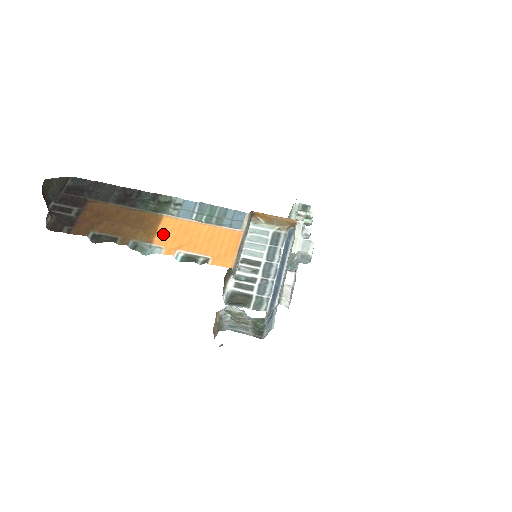
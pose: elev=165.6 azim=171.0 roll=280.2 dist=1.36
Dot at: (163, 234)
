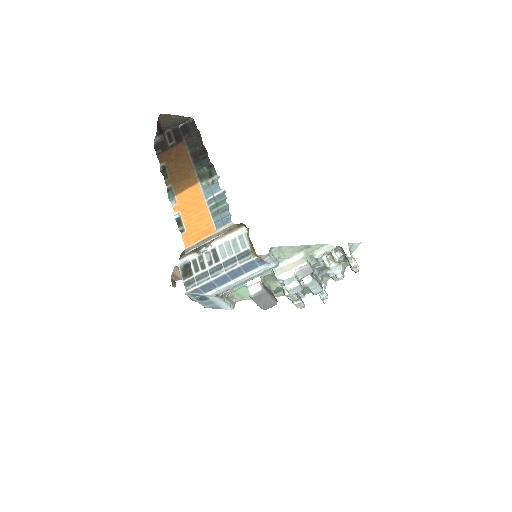
Dot at: (185, 195)
